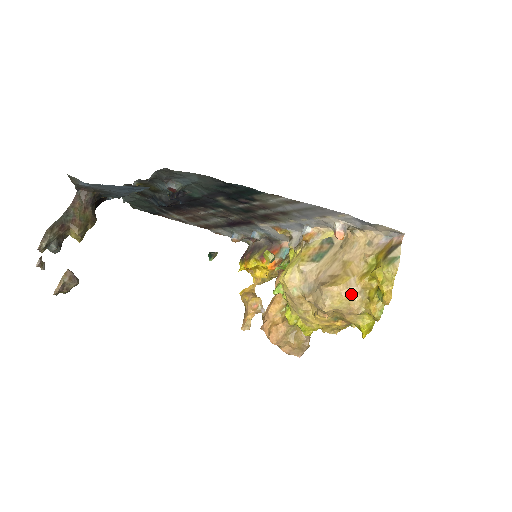
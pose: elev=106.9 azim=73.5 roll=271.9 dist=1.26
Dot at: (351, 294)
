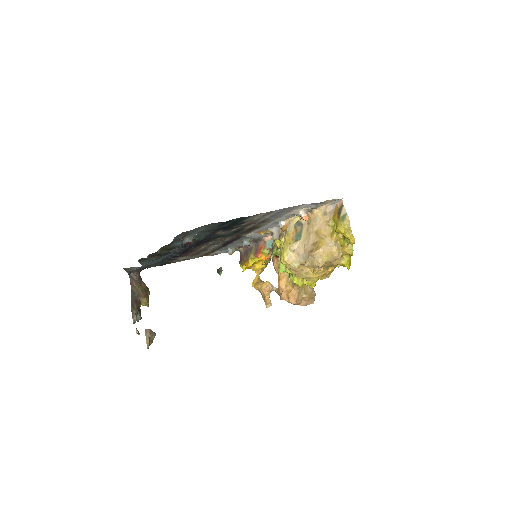
Dot at: (331, 249)
